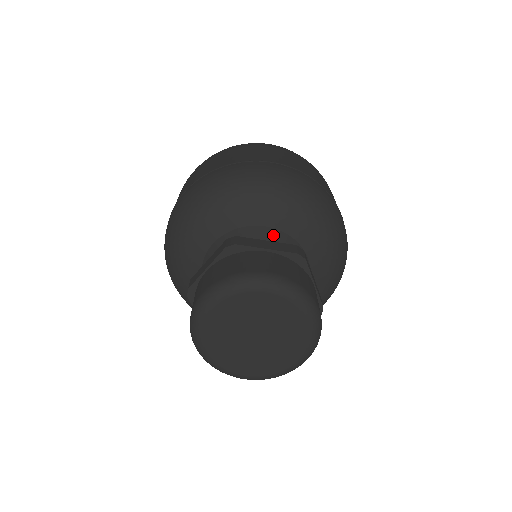
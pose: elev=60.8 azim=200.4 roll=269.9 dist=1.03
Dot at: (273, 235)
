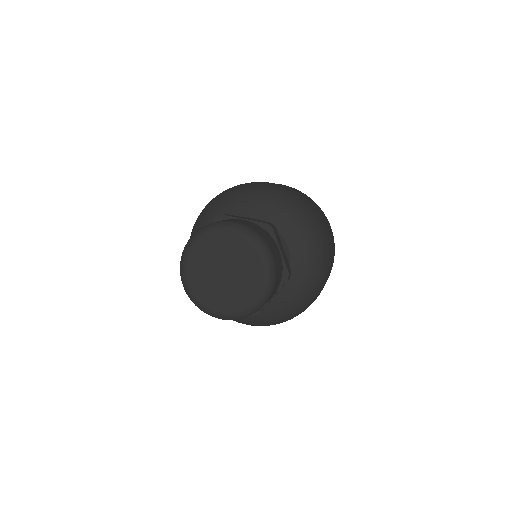
Dot at: occluded
